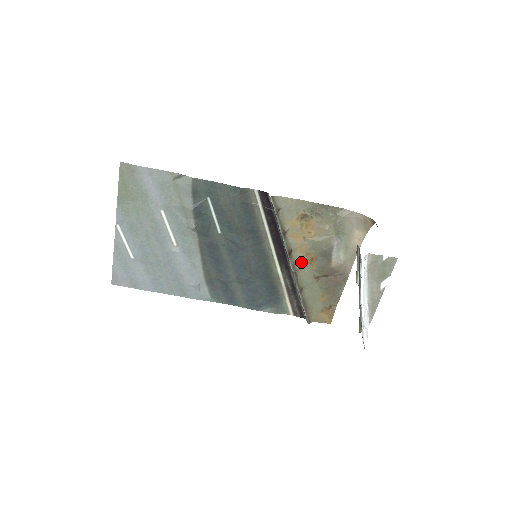
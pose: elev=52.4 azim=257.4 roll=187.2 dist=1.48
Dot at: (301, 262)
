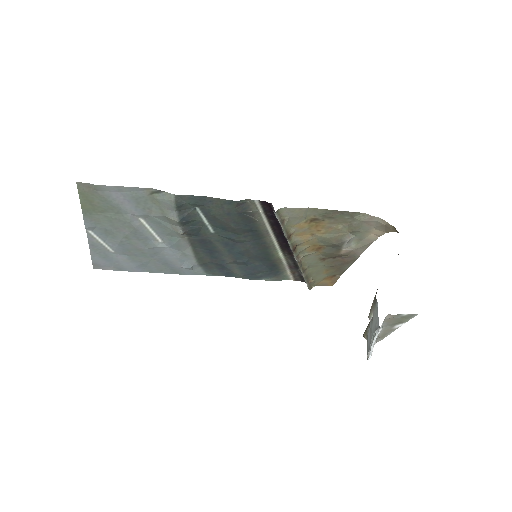
Dot at: (306, 251)
